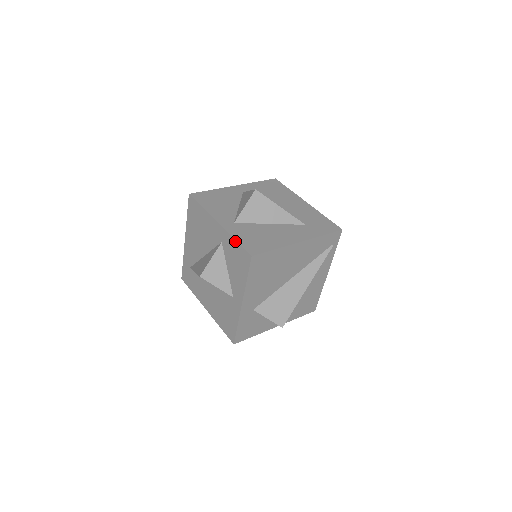
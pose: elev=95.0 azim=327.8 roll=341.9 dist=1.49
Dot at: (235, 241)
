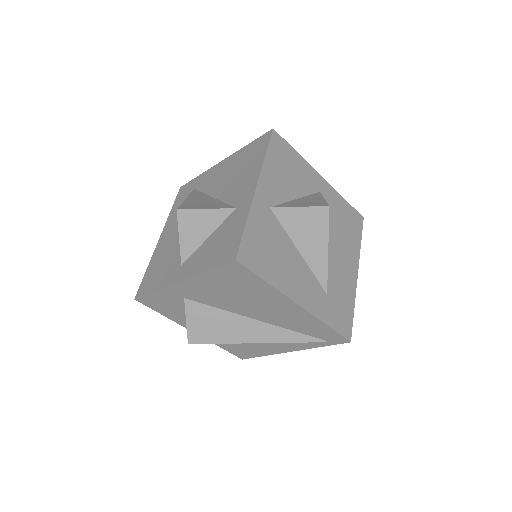
Dot at: (244, 225)
